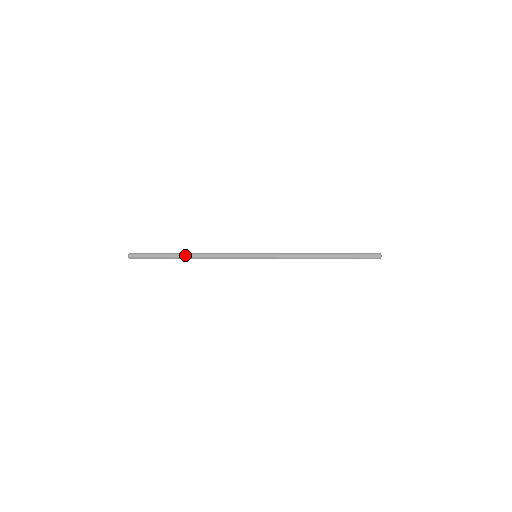
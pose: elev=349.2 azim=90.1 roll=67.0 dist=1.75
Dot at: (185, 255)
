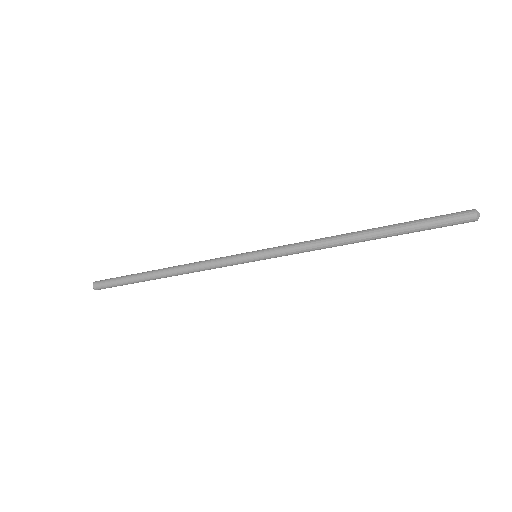
Dot at: (158, 275)
